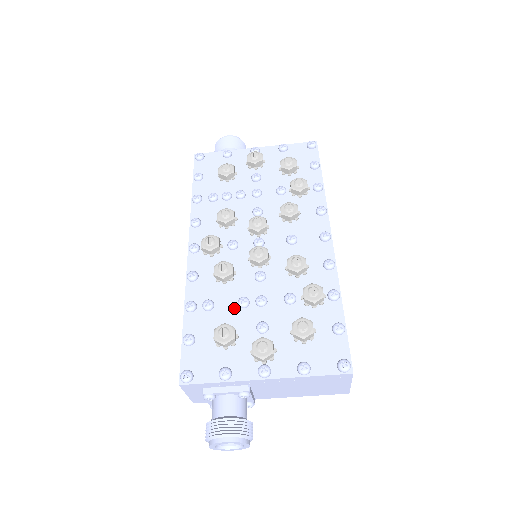
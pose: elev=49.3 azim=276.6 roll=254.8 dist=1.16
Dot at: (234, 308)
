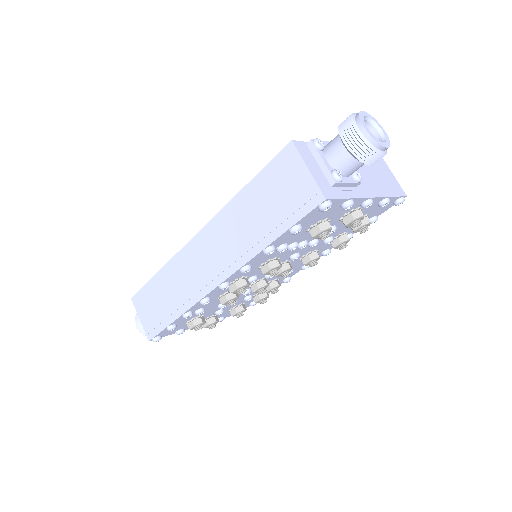
Dot at: occluded
